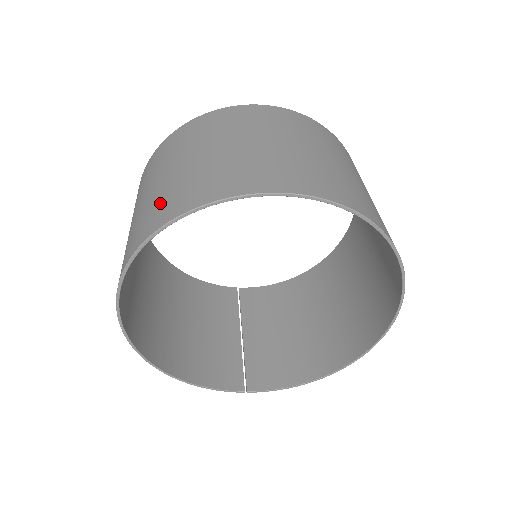
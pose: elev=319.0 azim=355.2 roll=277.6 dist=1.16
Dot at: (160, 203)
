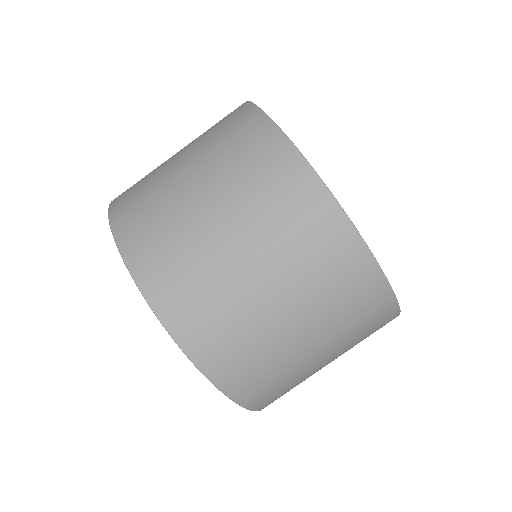
Dot at: (170, 251)
